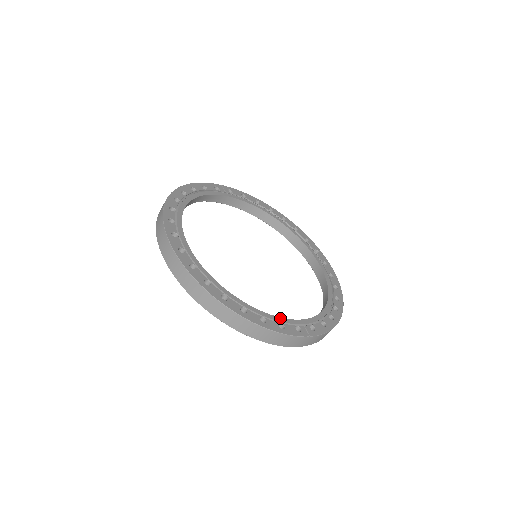
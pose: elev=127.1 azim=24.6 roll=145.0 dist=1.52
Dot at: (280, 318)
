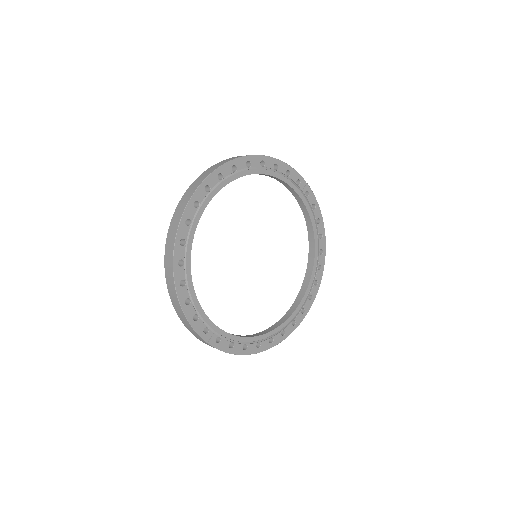
Dot at: (203, 312)
